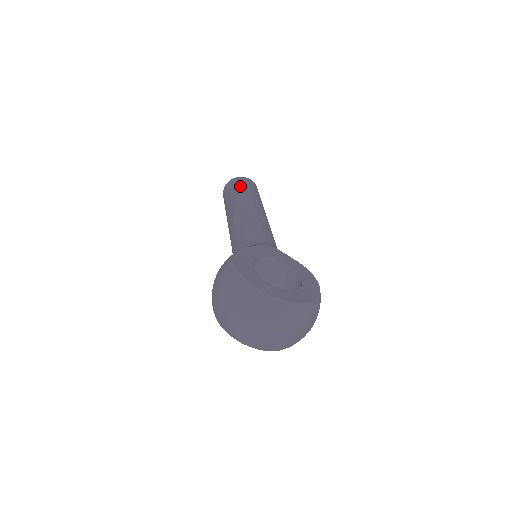
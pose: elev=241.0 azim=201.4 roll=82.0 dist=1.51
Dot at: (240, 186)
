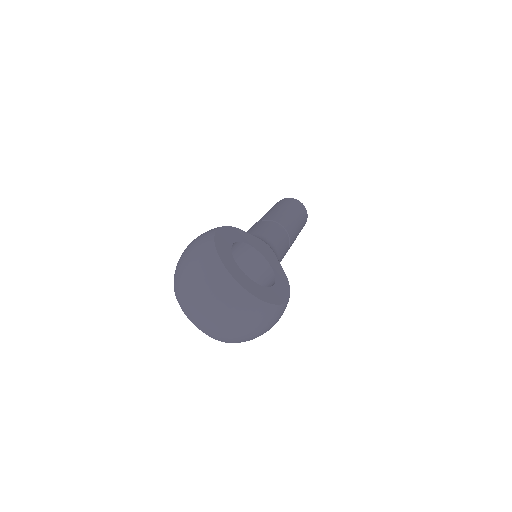
Dot at: (289, 204)
